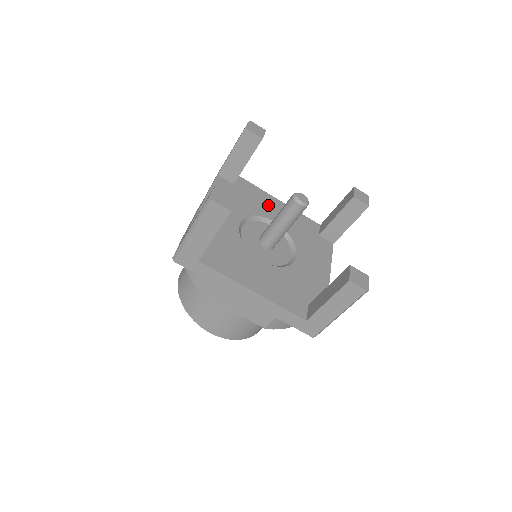
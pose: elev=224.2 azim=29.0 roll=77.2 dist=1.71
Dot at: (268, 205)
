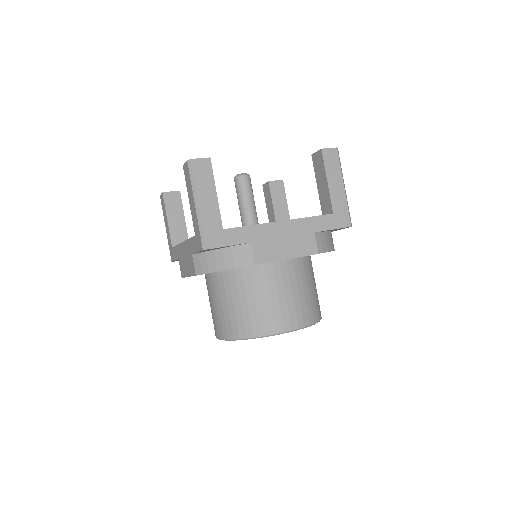
Dot at: occluded
